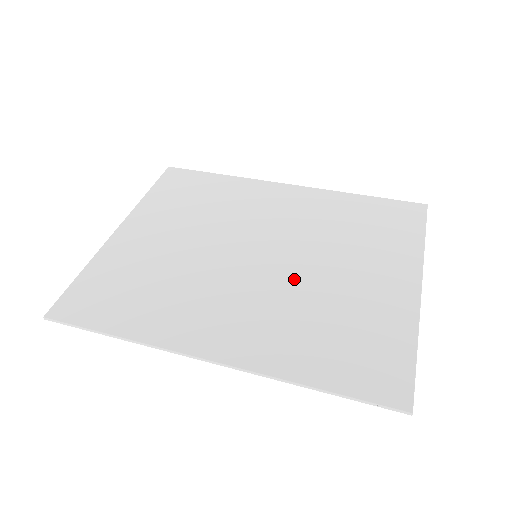
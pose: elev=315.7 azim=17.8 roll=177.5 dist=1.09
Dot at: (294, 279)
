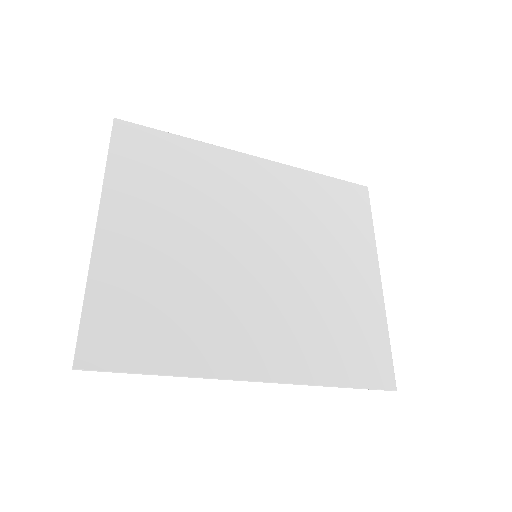
Dot at: (296, 282)
